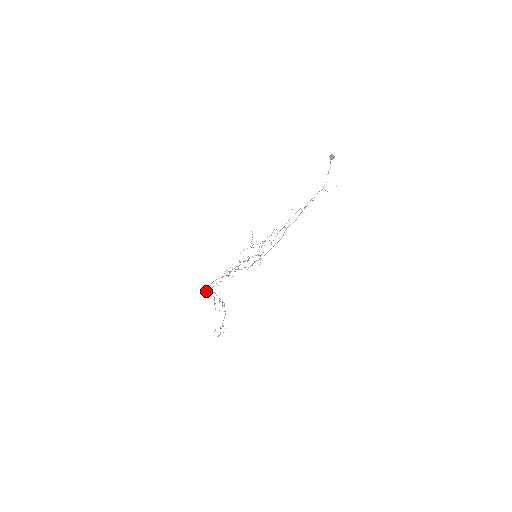
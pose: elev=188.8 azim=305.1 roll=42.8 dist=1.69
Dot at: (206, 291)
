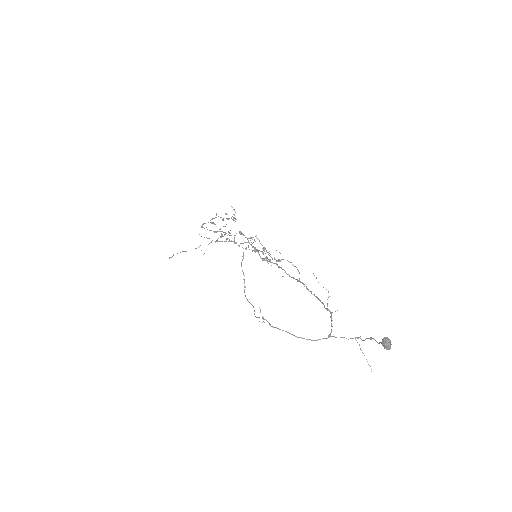
Dot at: (183, 251)
